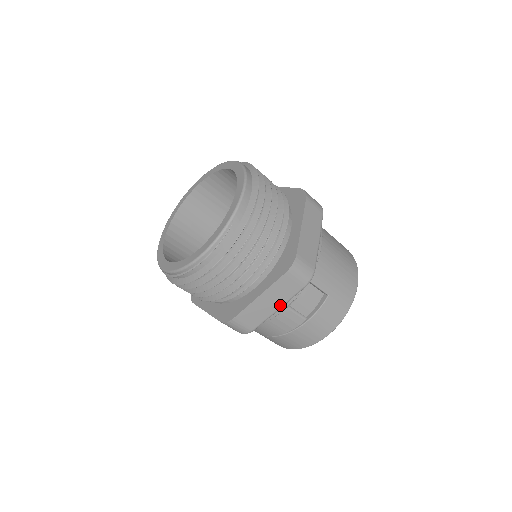
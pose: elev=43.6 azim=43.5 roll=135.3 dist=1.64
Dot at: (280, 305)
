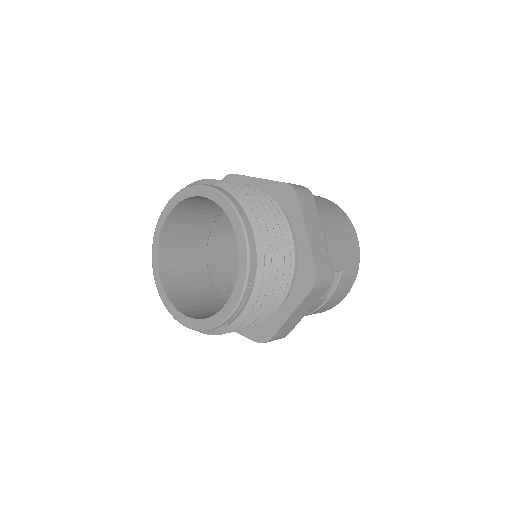
Dot at: (309, 309)
